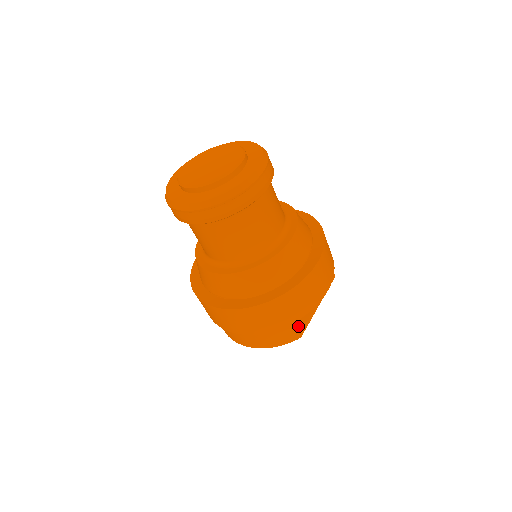
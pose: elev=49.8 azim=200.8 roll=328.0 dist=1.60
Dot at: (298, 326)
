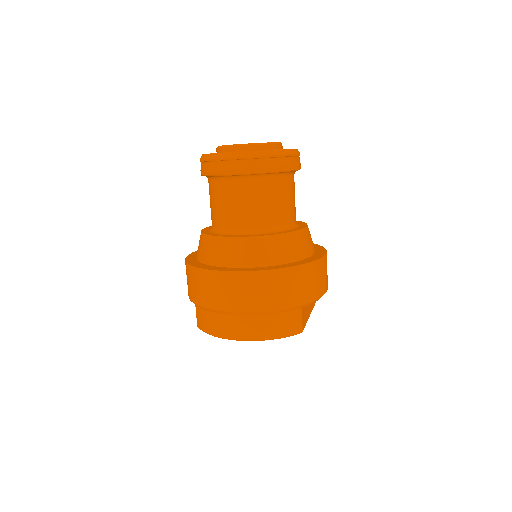
Dot at: (302, 316)
